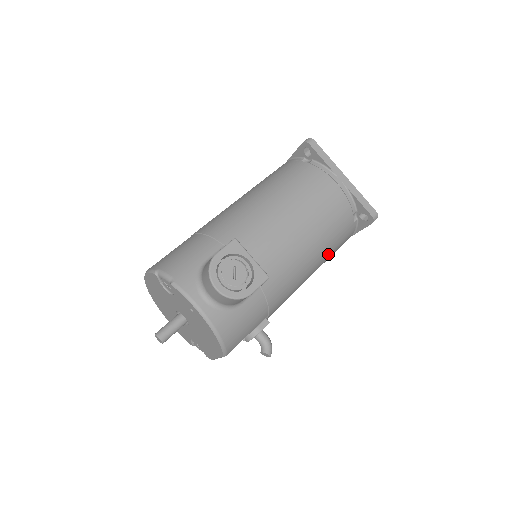
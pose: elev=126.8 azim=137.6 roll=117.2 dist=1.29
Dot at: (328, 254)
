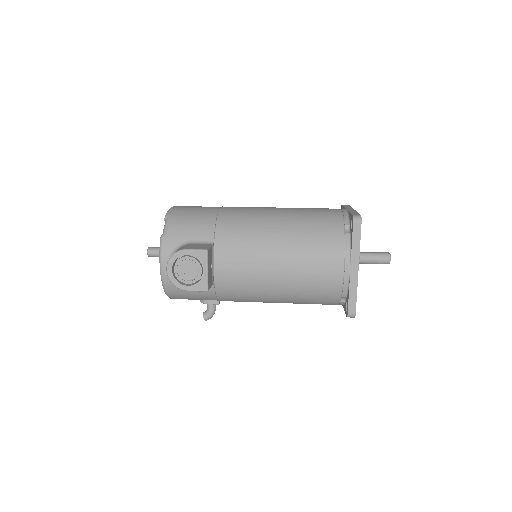
Dot at: (299, 303)
